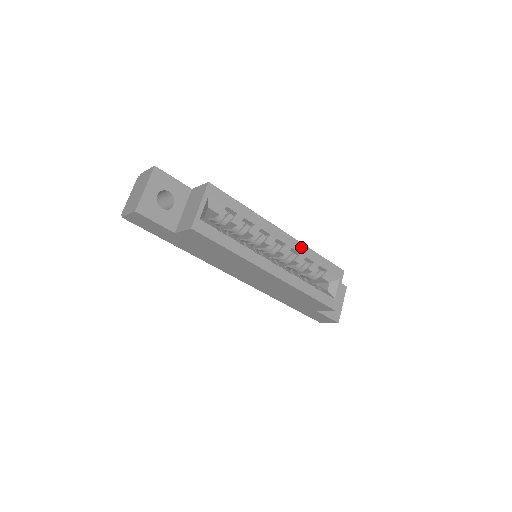
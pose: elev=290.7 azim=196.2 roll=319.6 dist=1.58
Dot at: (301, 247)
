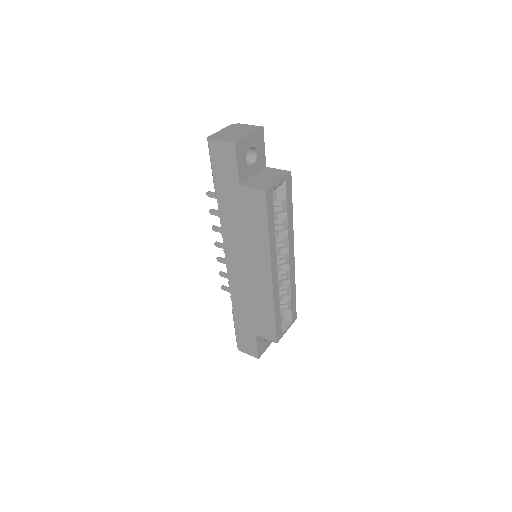
Dot at: (293, 275)
